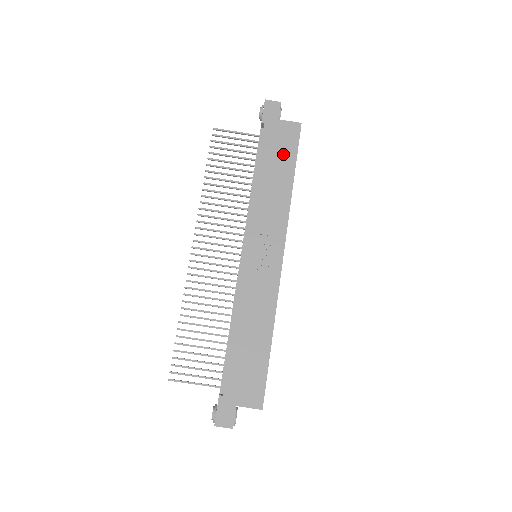
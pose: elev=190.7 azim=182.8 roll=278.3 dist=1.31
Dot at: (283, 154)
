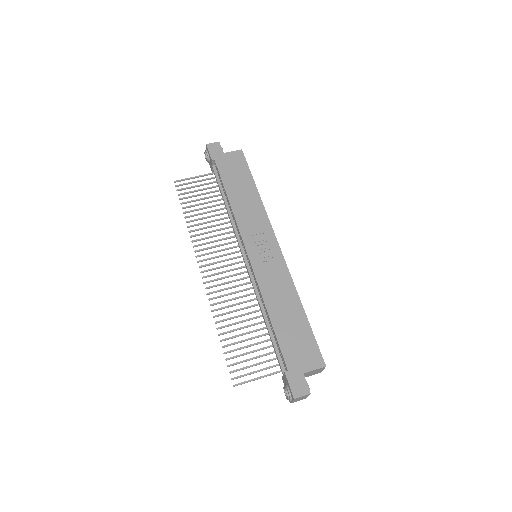
Dot at: (239, 174)
